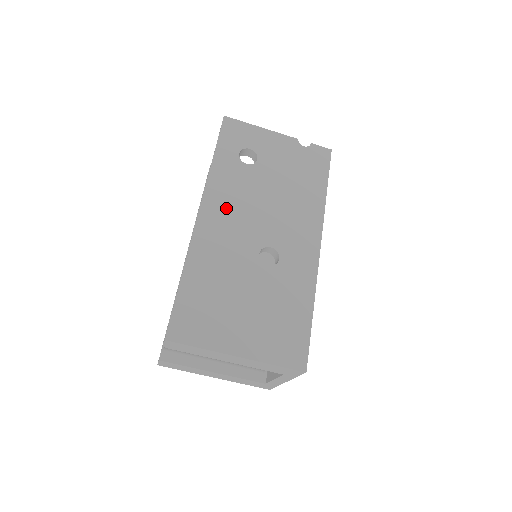
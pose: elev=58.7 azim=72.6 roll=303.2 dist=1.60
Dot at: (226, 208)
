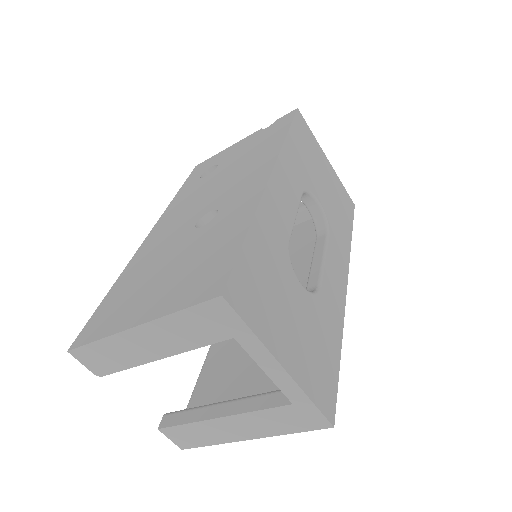
Dot at: (175, 215)
